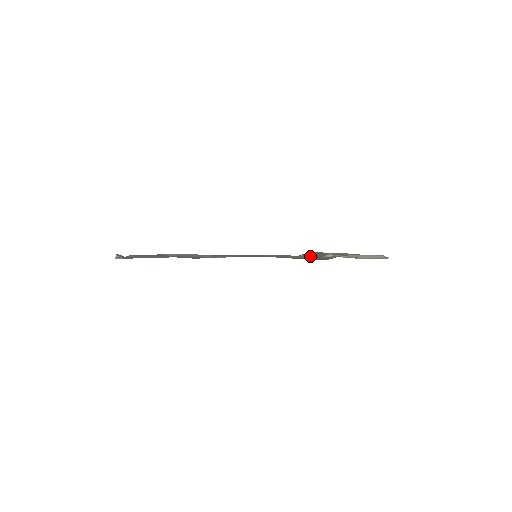
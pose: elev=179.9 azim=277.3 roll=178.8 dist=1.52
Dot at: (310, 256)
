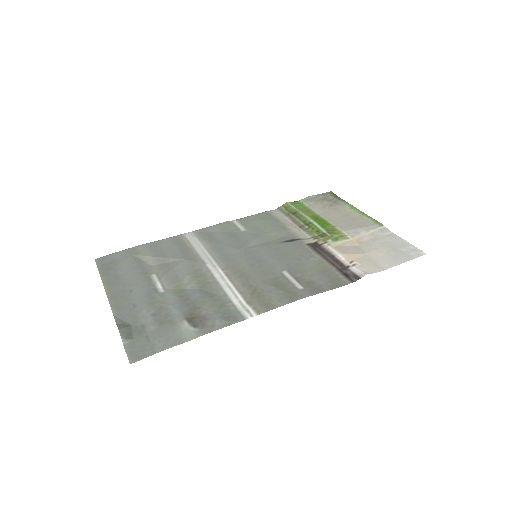
Dot at: (305, 232)
